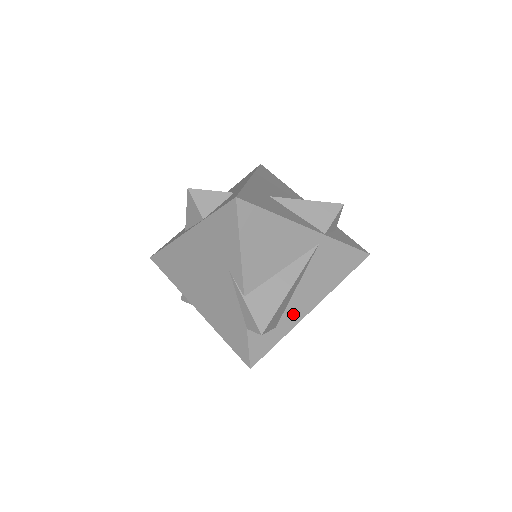
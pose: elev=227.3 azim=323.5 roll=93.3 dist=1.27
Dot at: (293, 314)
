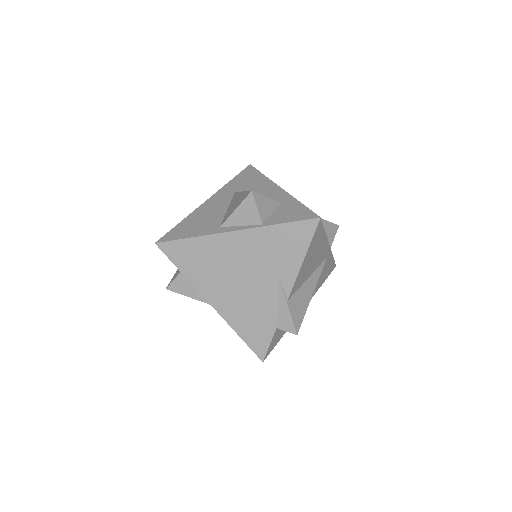
Dot at: occluded
